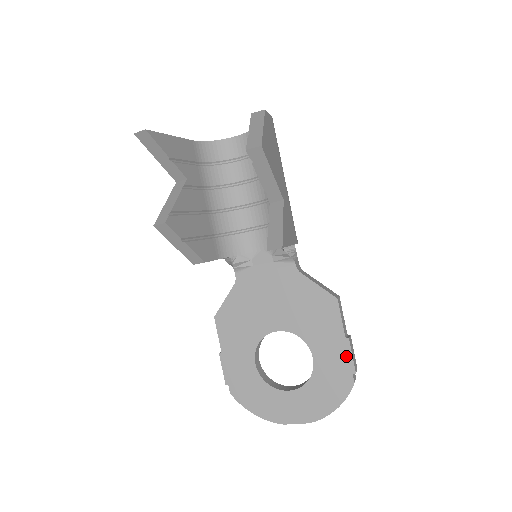
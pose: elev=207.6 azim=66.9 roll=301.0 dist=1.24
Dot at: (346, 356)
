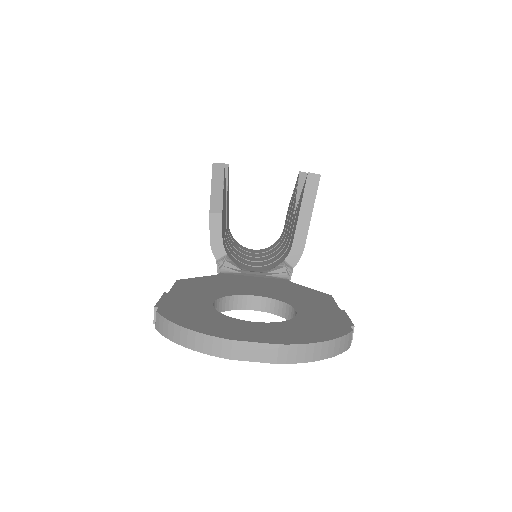
Dot at: (341, 316)
